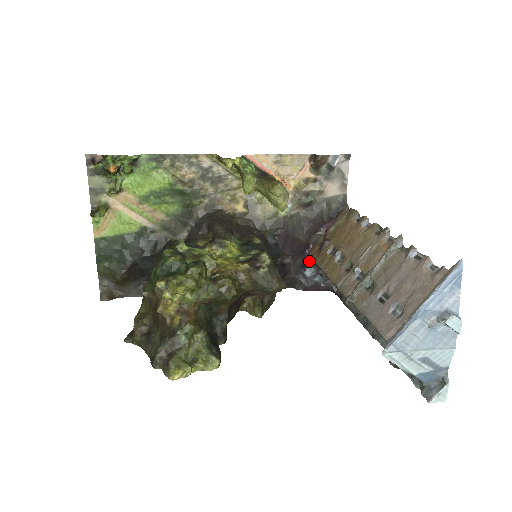
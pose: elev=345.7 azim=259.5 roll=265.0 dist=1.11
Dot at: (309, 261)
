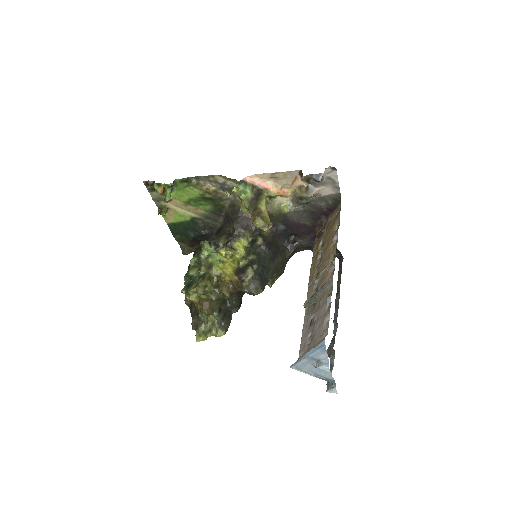
Dot at: occluded
